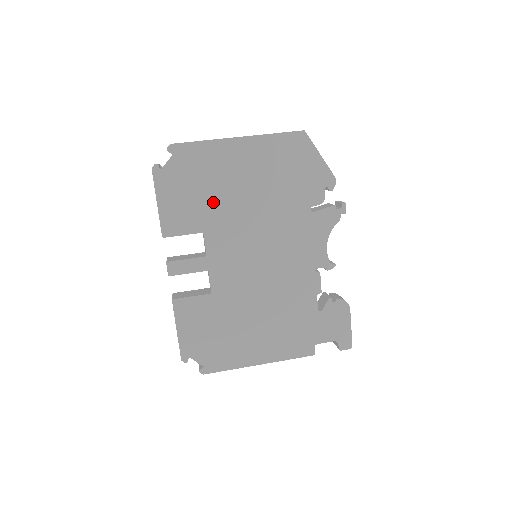
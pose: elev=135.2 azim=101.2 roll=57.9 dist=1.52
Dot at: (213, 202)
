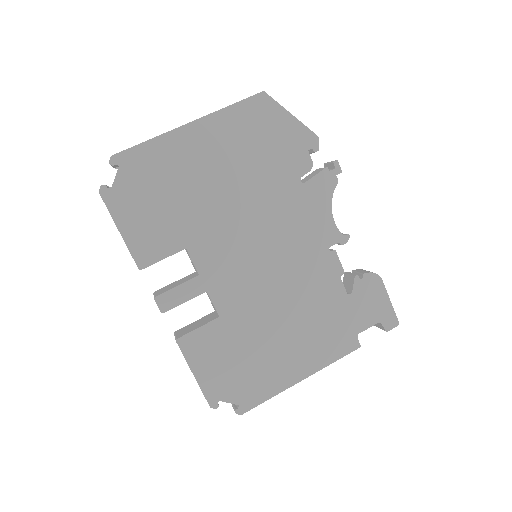
Dot at: (185, 209)
